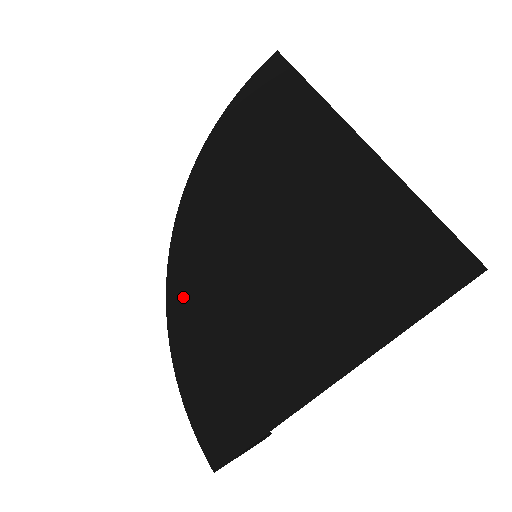
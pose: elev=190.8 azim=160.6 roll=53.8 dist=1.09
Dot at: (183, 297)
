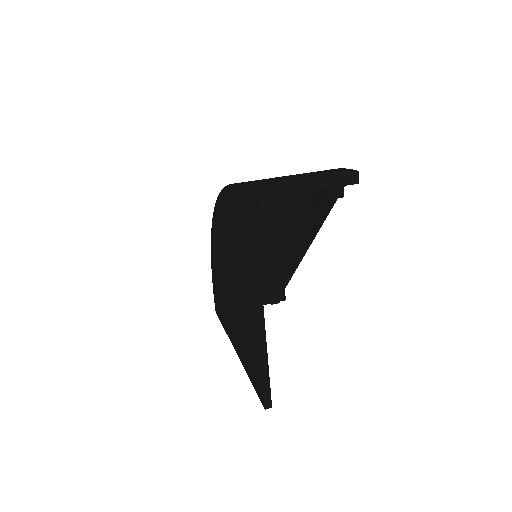
Dot at: (214, 248)
